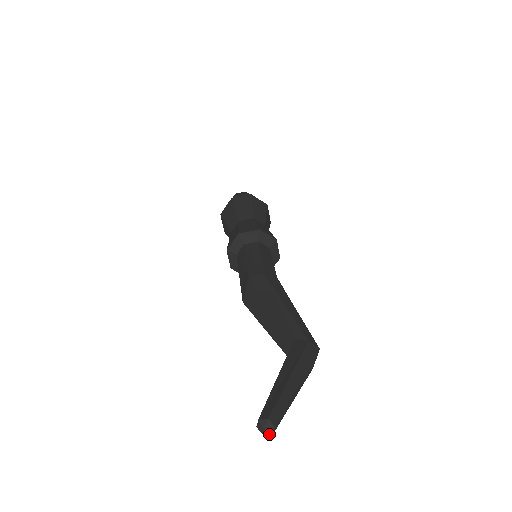
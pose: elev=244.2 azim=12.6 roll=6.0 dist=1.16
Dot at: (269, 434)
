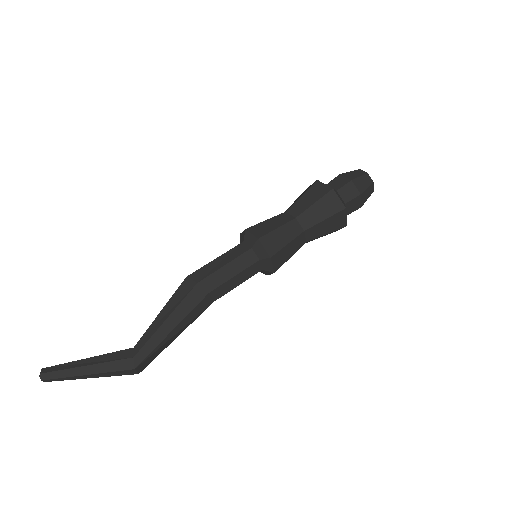
Dot at: (44, 380)
